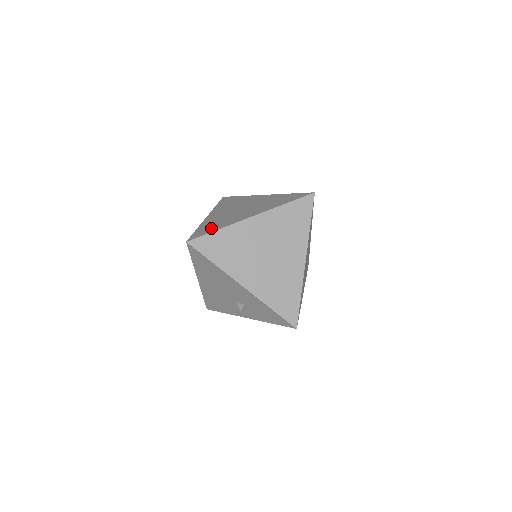
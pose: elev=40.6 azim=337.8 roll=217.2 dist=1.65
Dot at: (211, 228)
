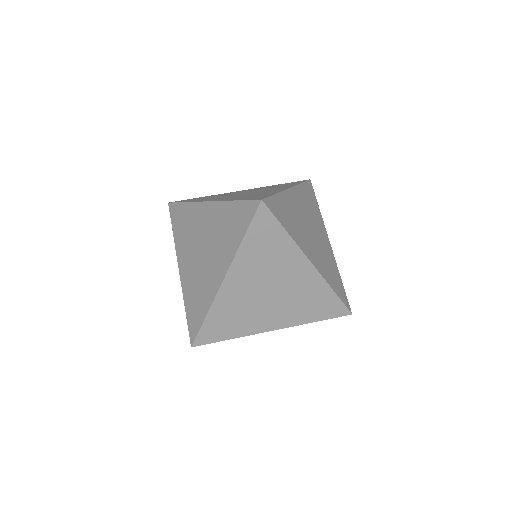
Dot at: (197, 312)
